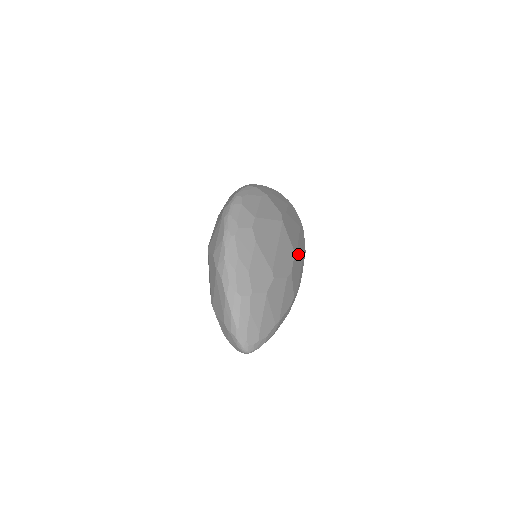
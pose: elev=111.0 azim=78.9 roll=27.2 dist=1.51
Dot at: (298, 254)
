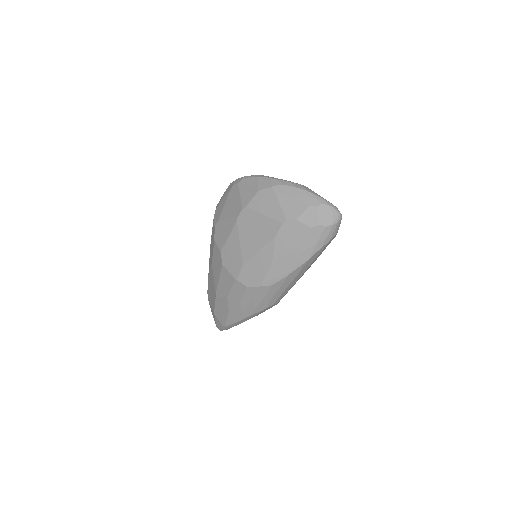
Dot at: occluded
